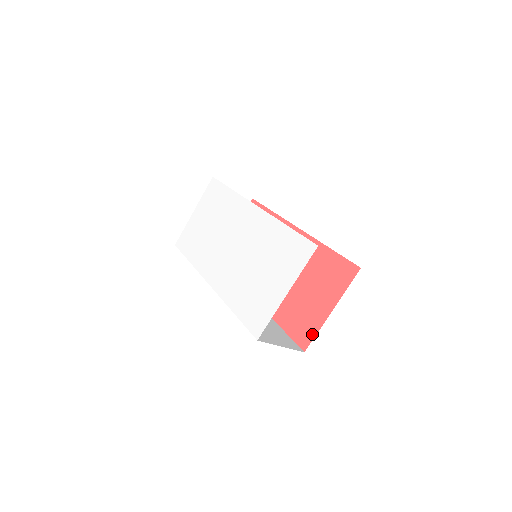
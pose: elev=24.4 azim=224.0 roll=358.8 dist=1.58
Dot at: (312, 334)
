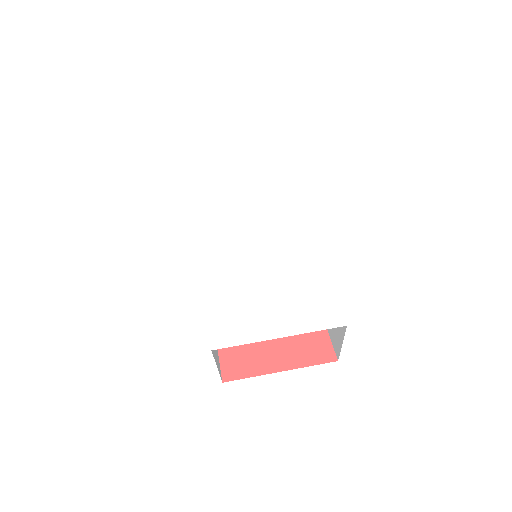
Dot at: (244, 373)
